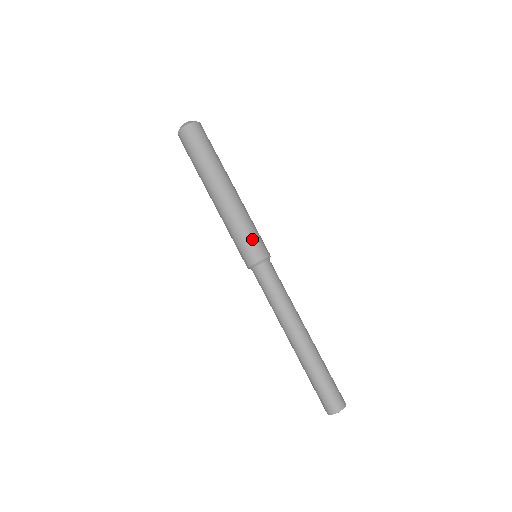
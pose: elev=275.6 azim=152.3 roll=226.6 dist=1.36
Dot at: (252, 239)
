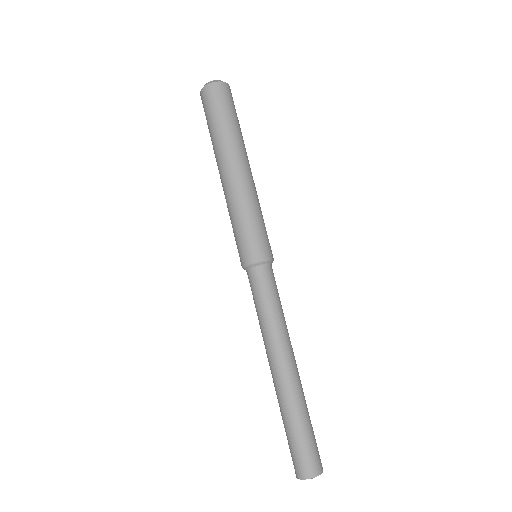
Dot at: (265, 233)
